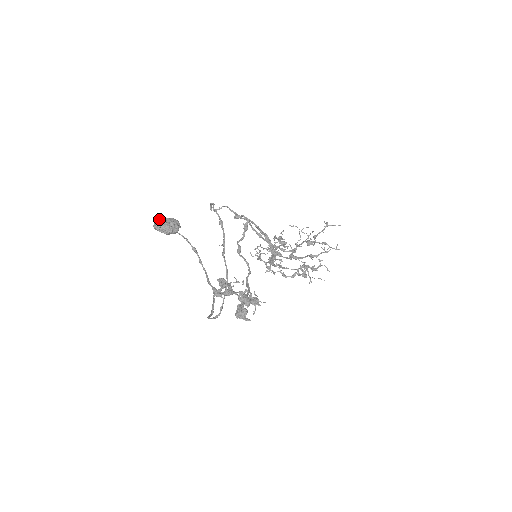
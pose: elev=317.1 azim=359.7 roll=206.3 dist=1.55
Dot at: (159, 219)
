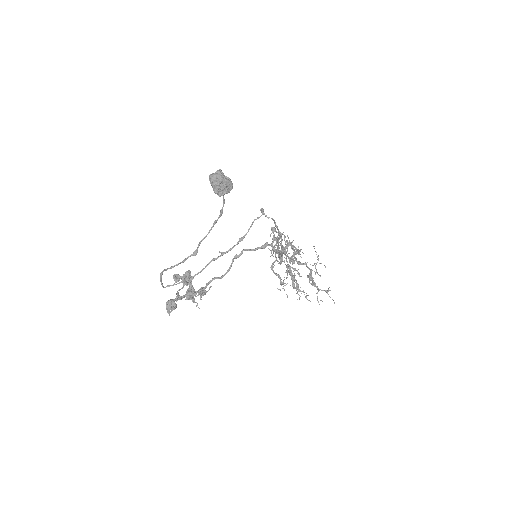
Dot at: (219, 175)
